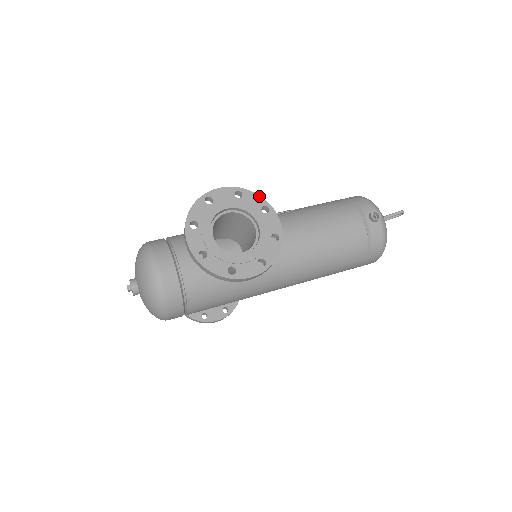
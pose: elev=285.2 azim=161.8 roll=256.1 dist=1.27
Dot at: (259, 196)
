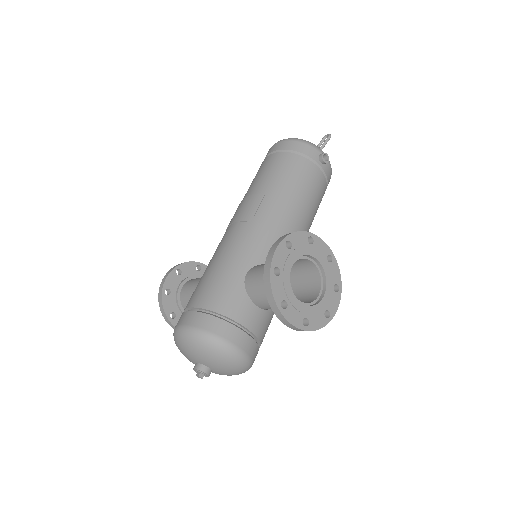
Dot at: (300, 232)
